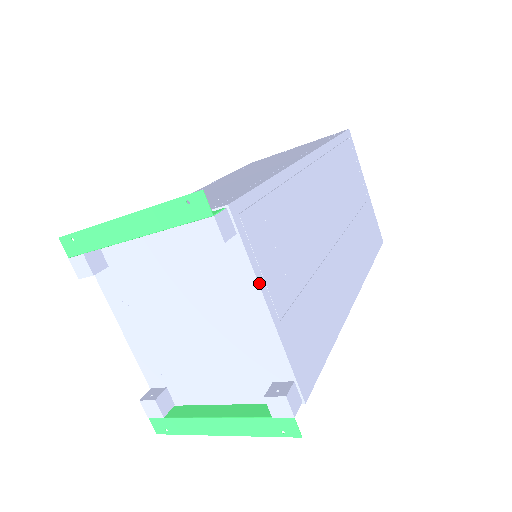
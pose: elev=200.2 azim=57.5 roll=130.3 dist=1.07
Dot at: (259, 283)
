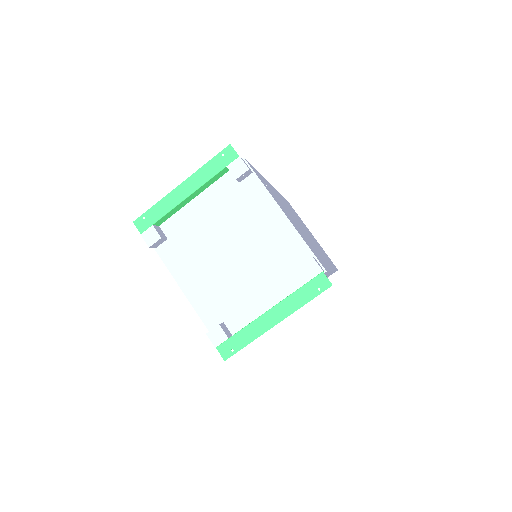
Dot at: (273, 198)
